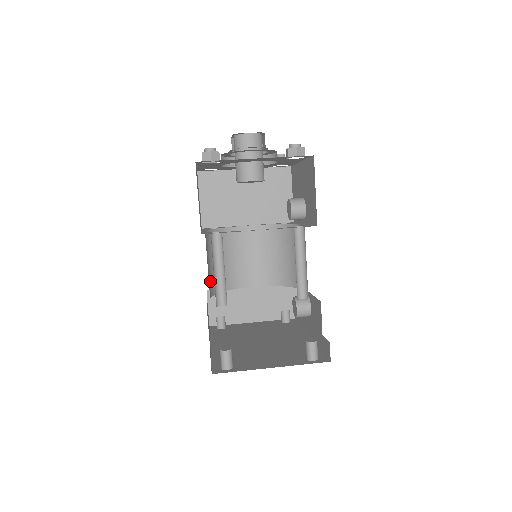
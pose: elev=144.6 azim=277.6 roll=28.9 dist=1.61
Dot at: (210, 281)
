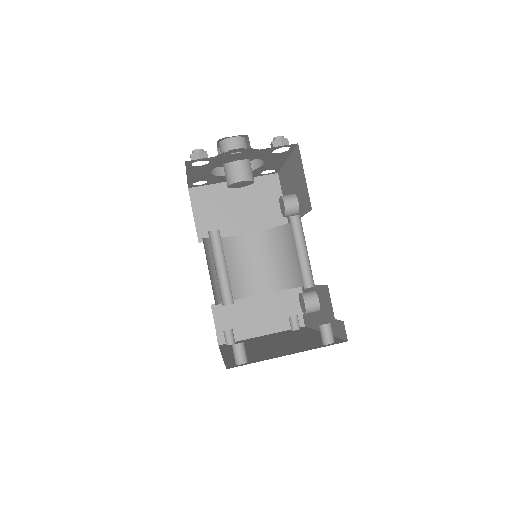
Dot at: (213, 289)
